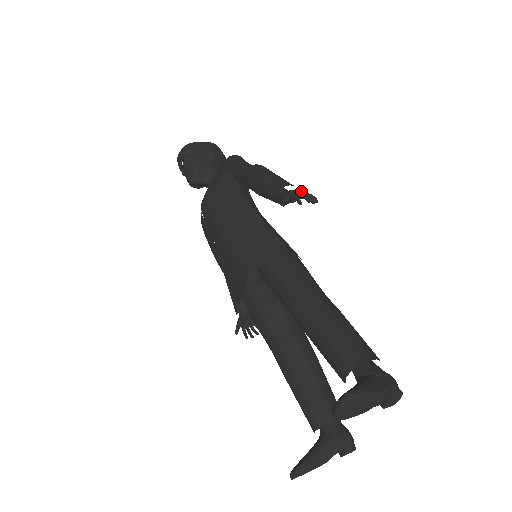
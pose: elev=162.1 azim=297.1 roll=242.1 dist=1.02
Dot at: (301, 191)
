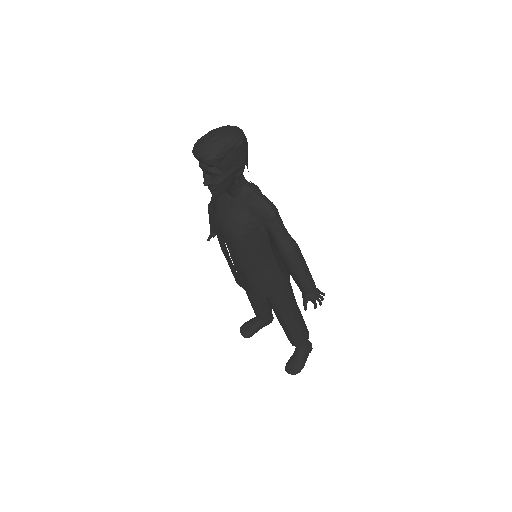
Dot at: (319, 297)
